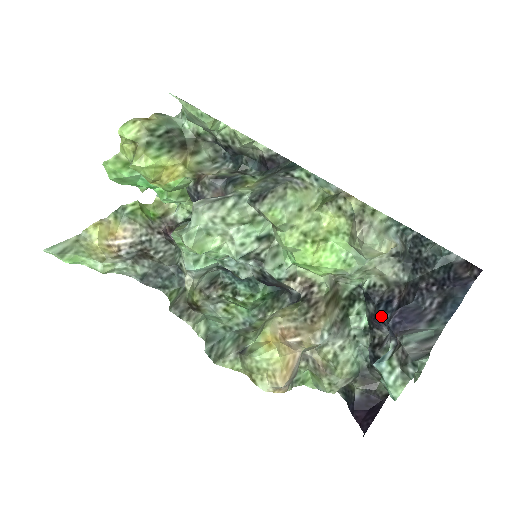
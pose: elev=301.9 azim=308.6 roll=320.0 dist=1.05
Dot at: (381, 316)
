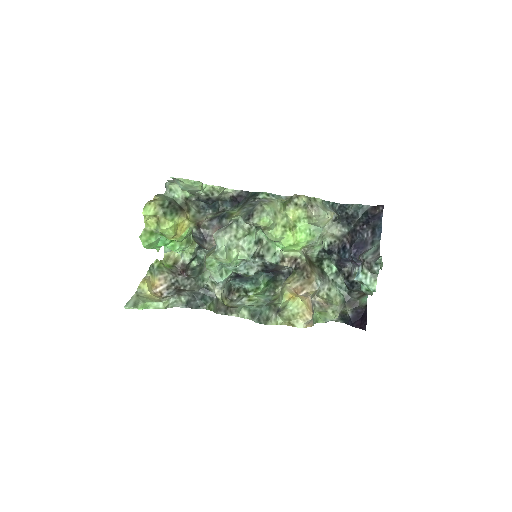
Dot at: (344, 257)
